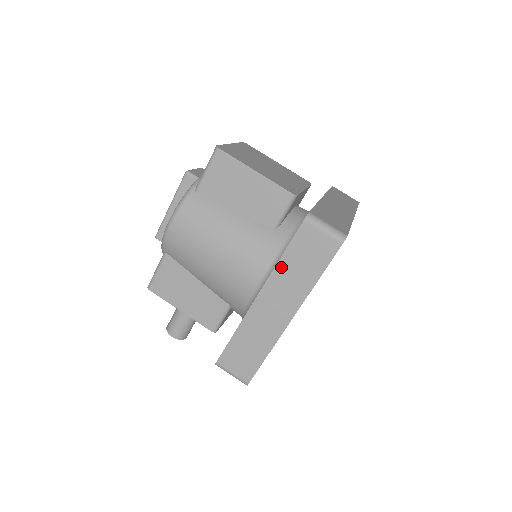
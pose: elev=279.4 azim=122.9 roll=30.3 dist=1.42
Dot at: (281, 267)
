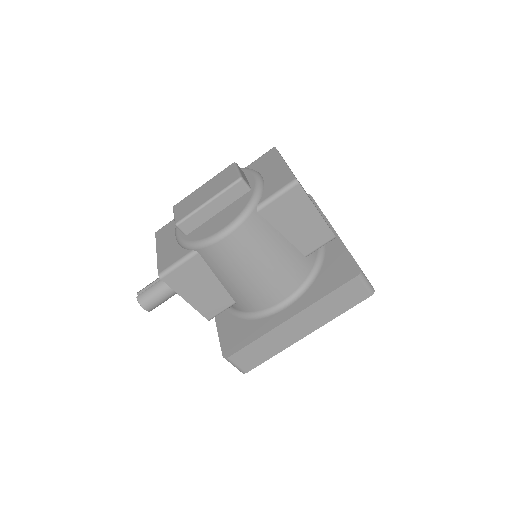
Dot at: (322, 302)
